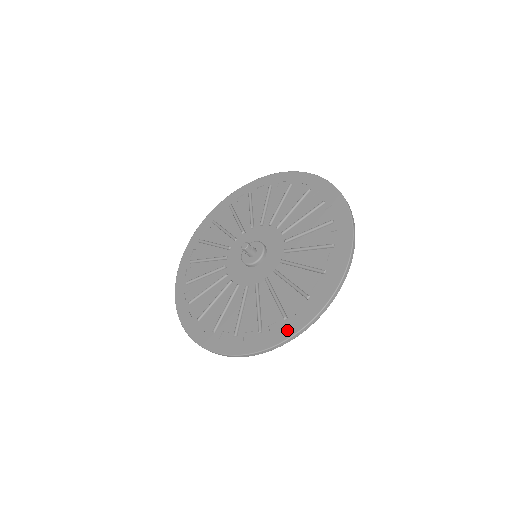
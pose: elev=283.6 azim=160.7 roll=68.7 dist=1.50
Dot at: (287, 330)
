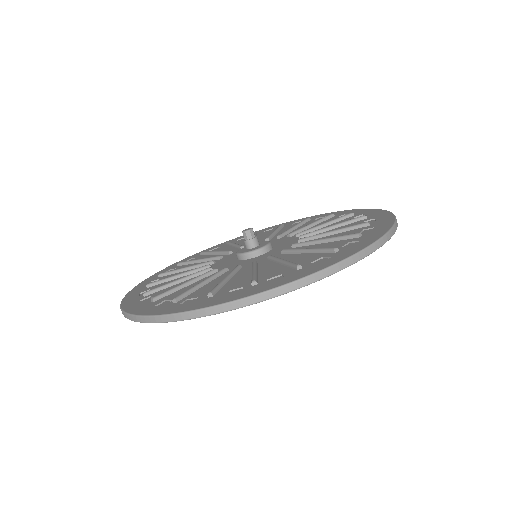
Dot at: (380, 214)
